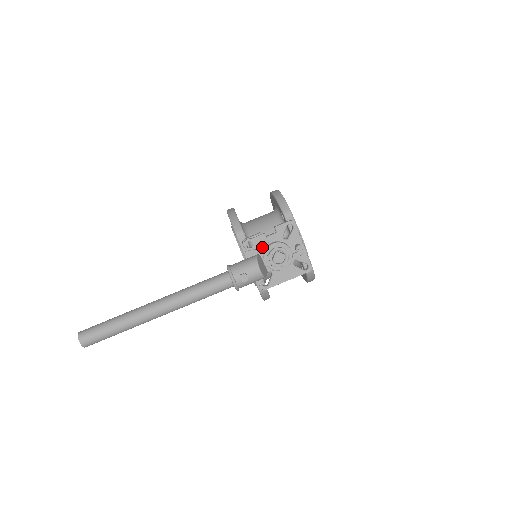
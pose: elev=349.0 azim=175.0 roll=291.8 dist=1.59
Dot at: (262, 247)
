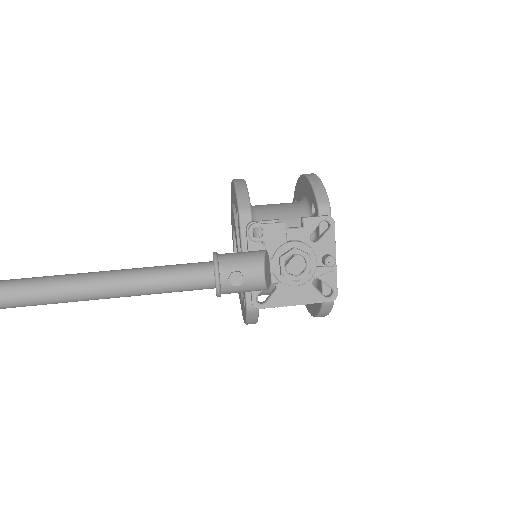
Dot at: (275, 242)
